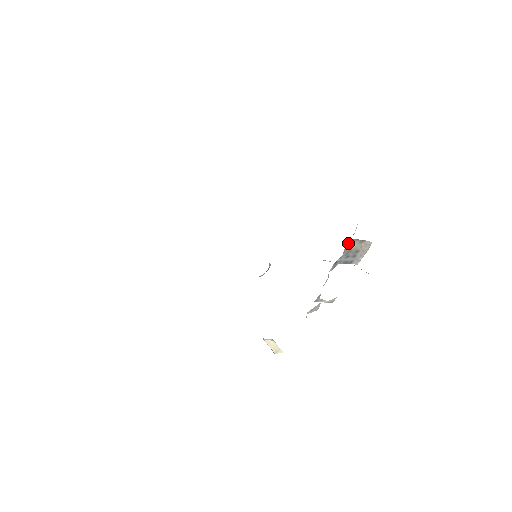
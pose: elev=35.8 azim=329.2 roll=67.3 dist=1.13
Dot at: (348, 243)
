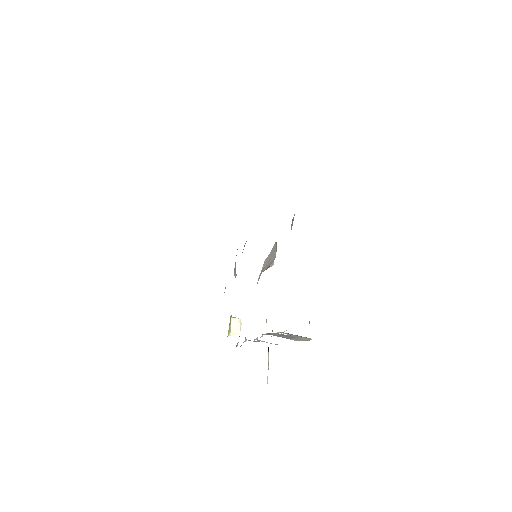
Dot at: (280, 332)
